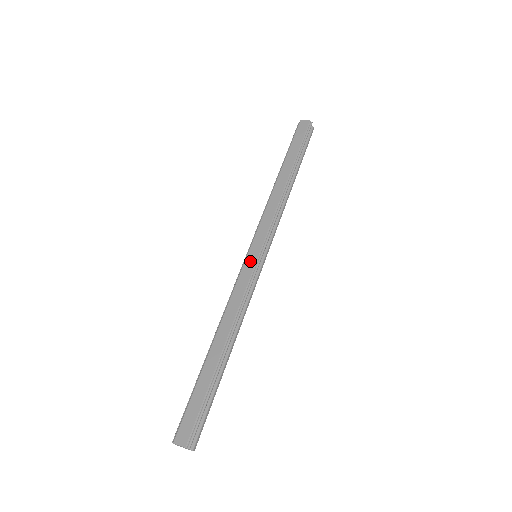
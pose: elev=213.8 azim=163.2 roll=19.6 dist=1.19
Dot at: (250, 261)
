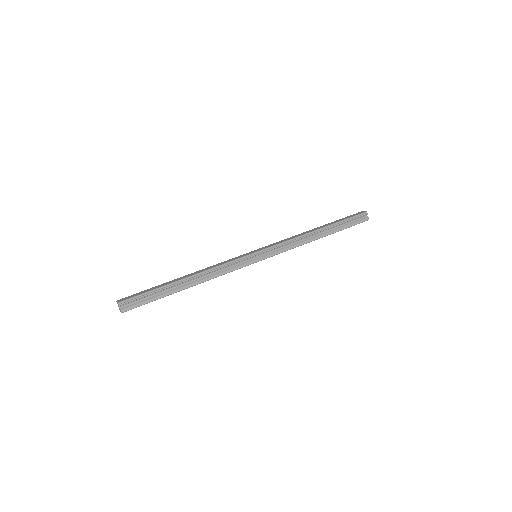
Dot at: (248, 253)
